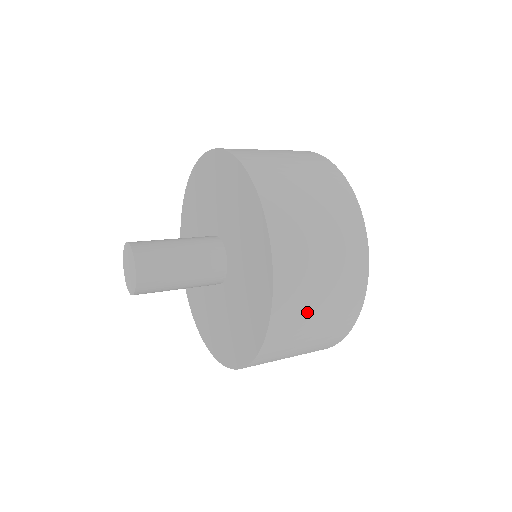
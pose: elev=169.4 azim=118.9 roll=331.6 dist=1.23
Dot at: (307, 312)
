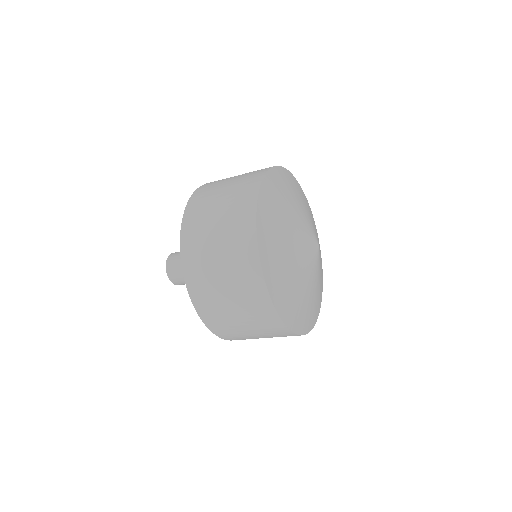
Dot at: (227, 316)
